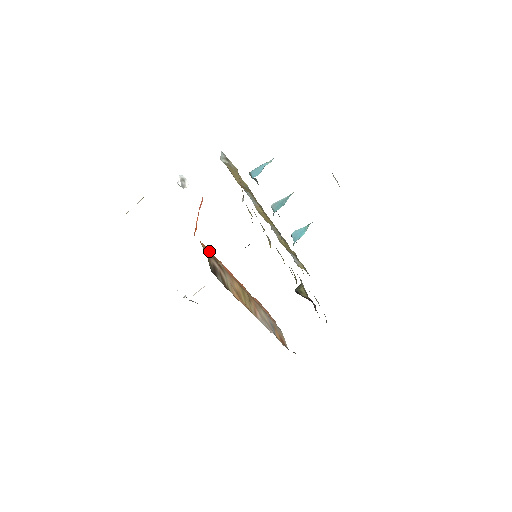
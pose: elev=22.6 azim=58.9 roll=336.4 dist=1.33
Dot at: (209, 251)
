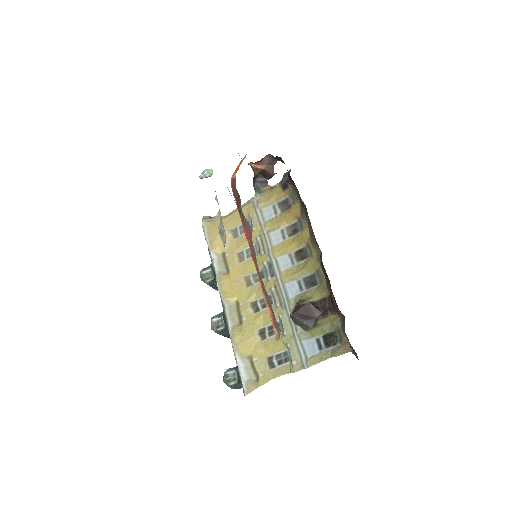
Dot at: occluded
